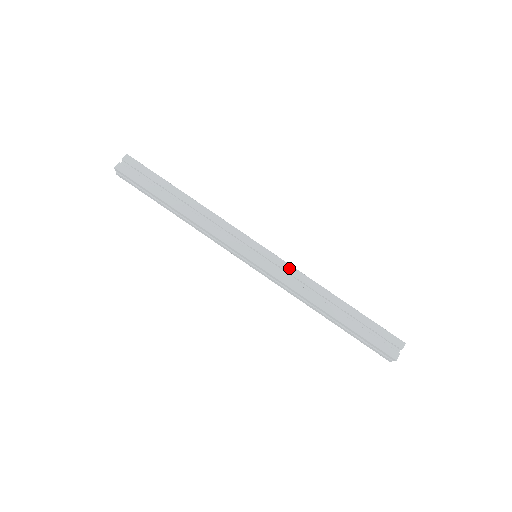
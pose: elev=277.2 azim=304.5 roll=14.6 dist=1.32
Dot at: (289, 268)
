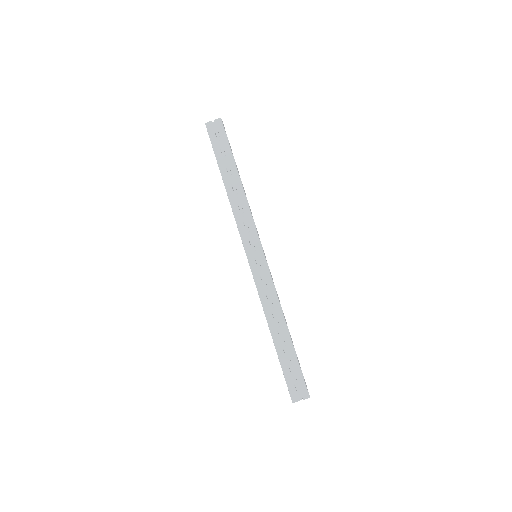
Dot at: (270, 282)
